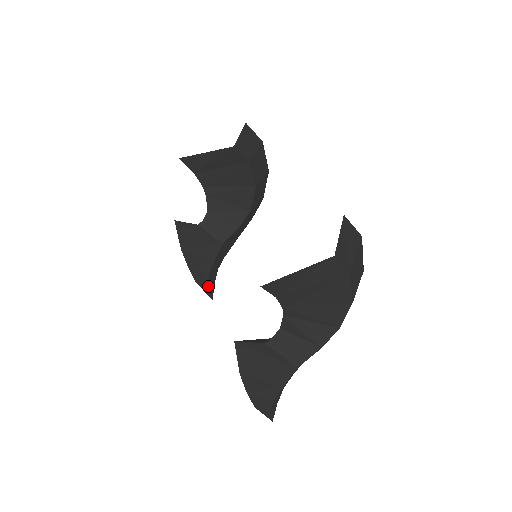
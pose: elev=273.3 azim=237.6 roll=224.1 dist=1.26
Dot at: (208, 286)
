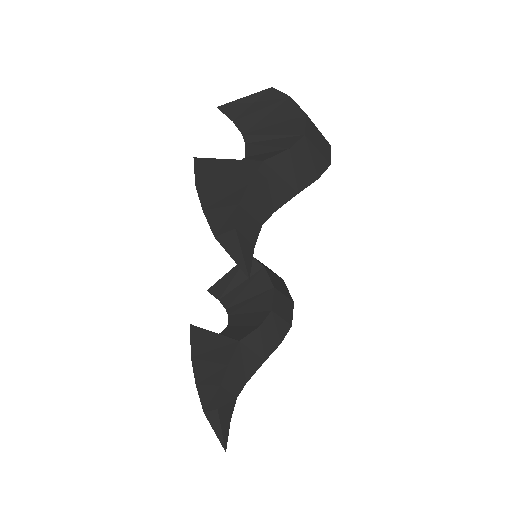
Dot at: (219, 411)
